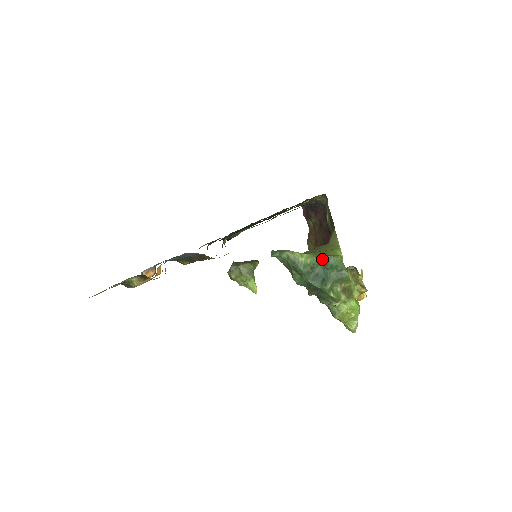
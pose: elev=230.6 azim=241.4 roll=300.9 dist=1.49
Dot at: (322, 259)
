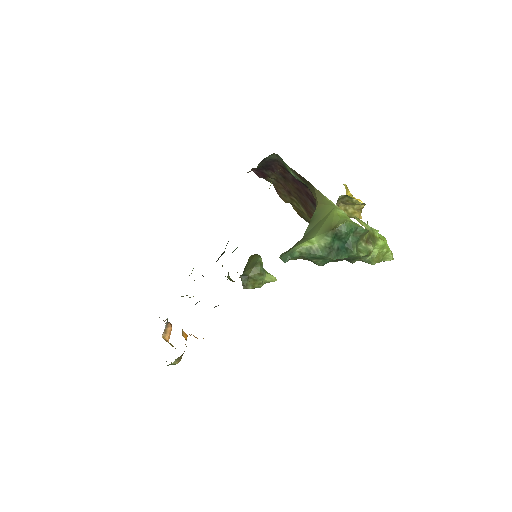
Dot at: (334, 234)
